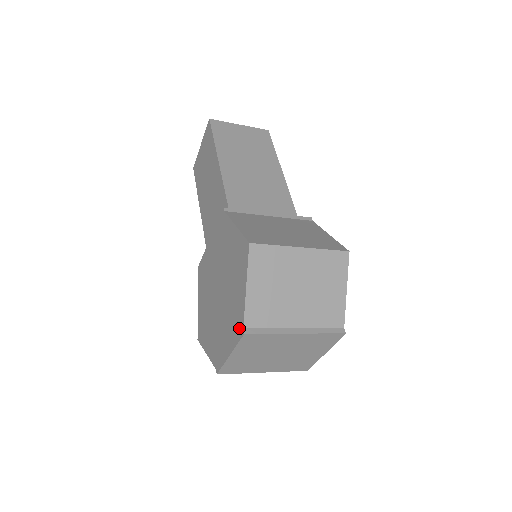
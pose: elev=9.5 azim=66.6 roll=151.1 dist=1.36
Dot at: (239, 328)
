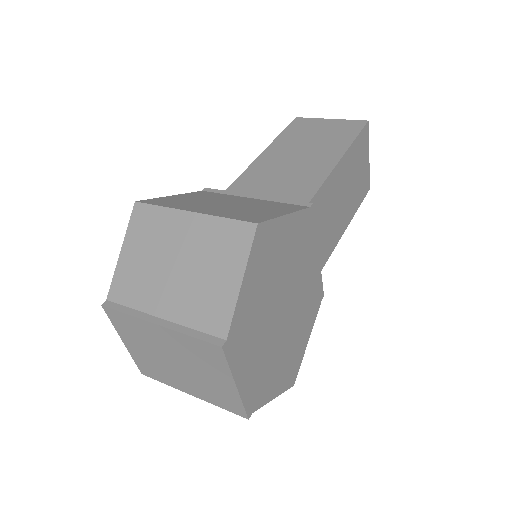
Dot at: occluded
